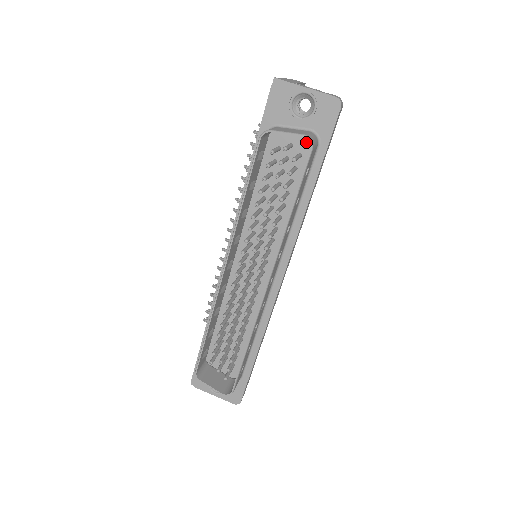
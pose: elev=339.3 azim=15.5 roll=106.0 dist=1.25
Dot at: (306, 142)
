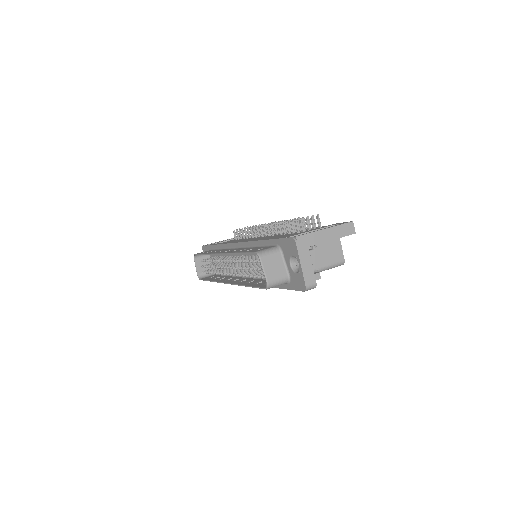
Dot at: occluded
